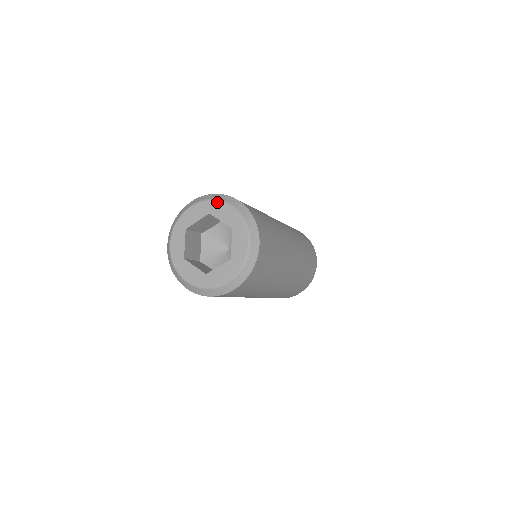
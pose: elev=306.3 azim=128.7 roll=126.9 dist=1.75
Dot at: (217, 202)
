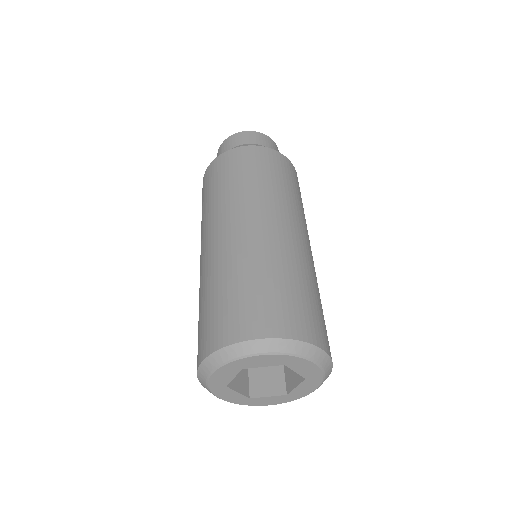
Dot at: (242, 360)
